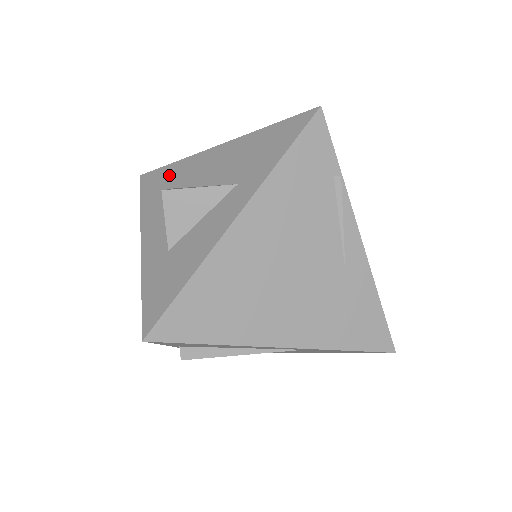
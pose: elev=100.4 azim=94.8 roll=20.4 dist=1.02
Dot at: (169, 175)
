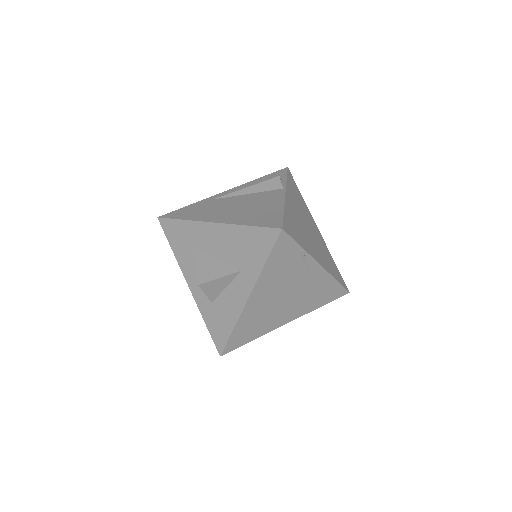
Dot at: (184, 232)
